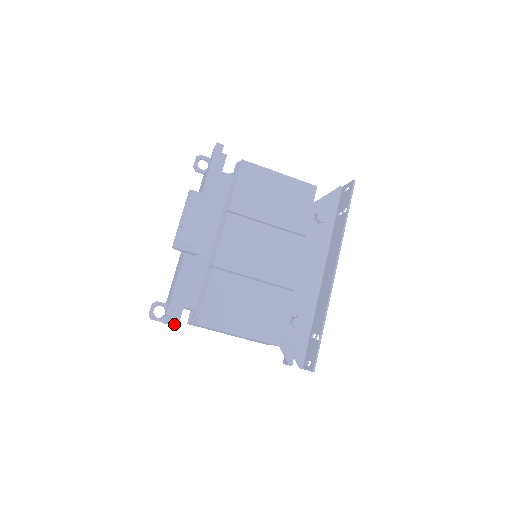
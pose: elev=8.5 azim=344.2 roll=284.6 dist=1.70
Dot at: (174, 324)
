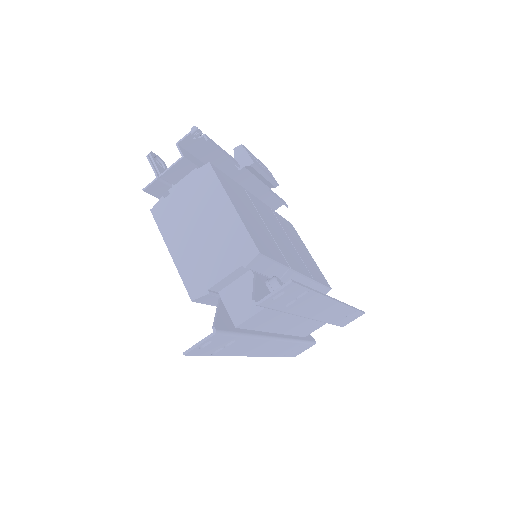
Dot at: (183, 153)
